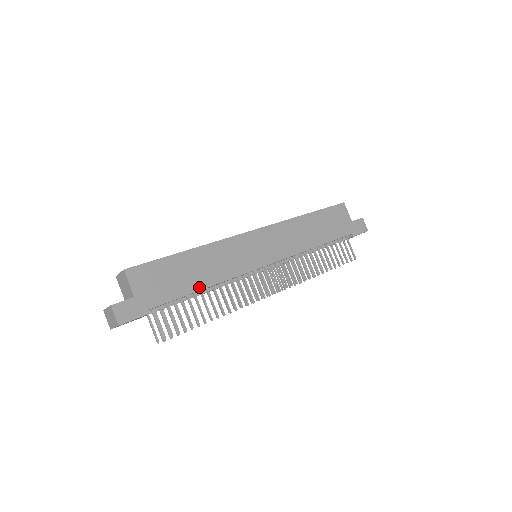
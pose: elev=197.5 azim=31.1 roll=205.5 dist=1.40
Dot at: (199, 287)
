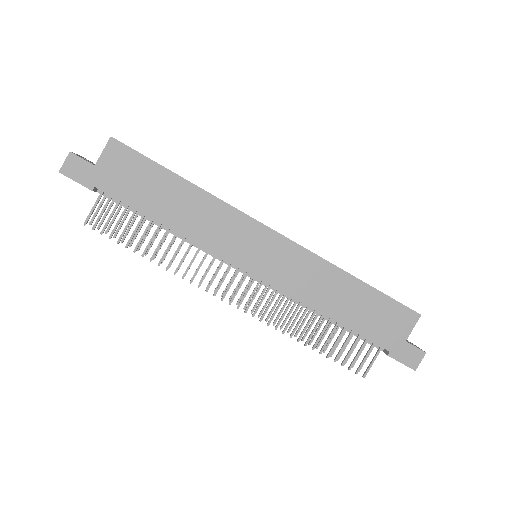
Dot at: (159, 218)
